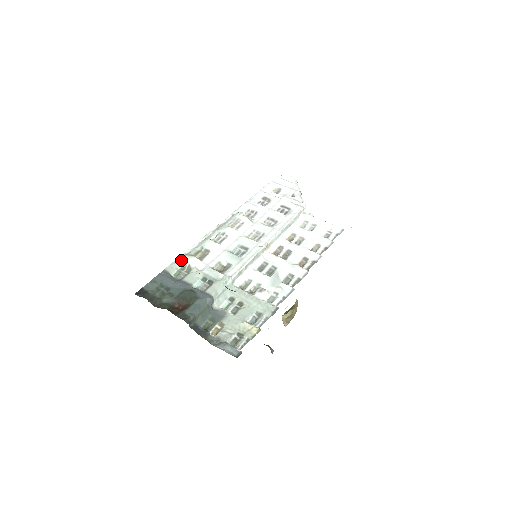
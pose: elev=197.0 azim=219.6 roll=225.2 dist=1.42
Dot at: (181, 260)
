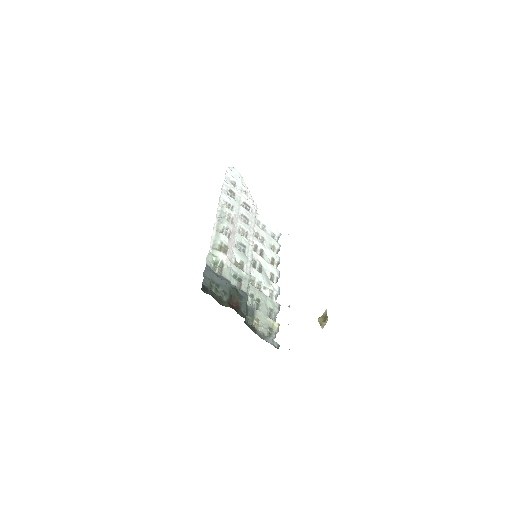
Dot at: (213, 254)
